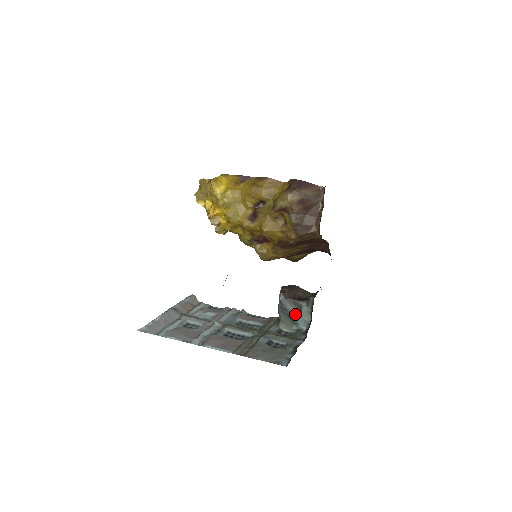
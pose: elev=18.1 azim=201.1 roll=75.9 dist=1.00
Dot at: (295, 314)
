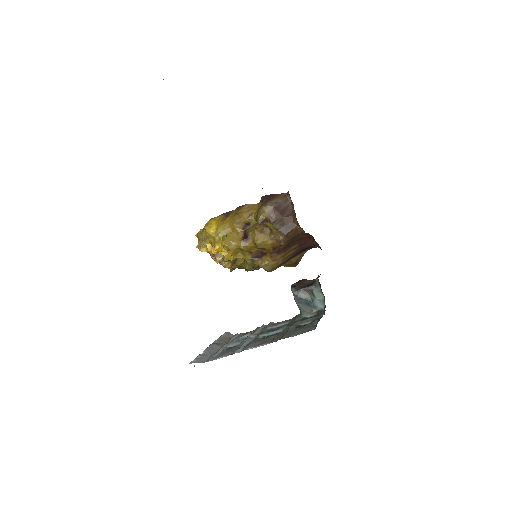
Dot at: (310, 299)
